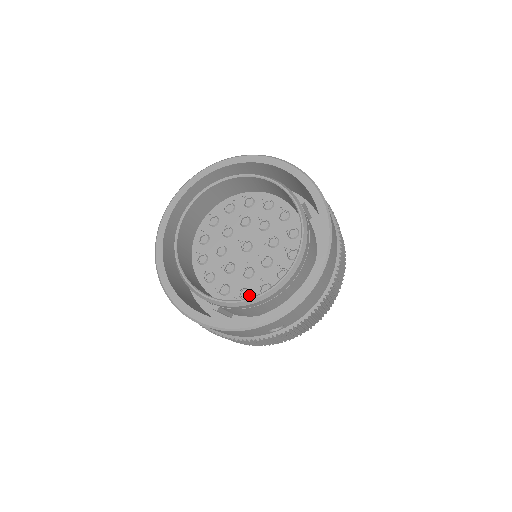
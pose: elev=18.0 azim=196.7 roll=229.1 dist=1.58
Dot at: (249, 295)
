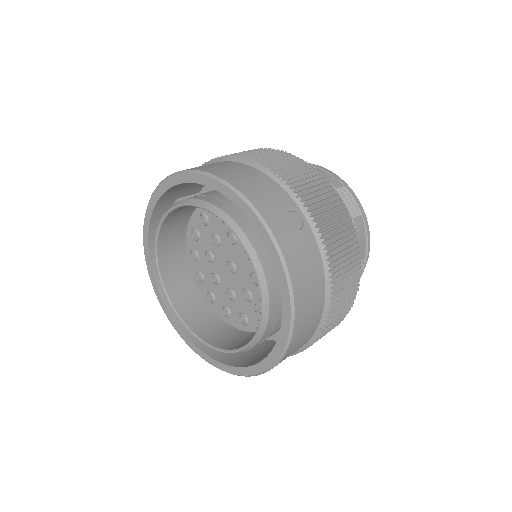
Dot at: (229, 316)
